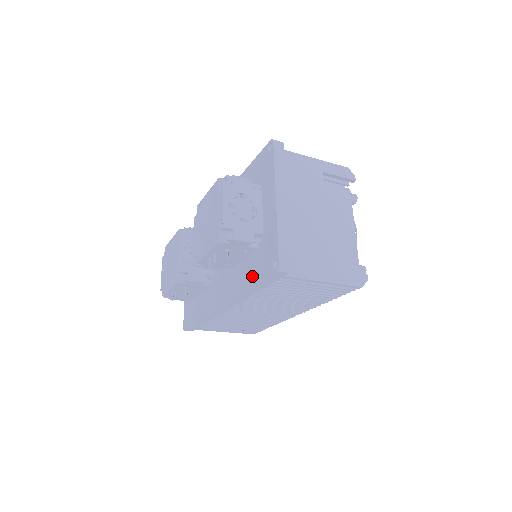
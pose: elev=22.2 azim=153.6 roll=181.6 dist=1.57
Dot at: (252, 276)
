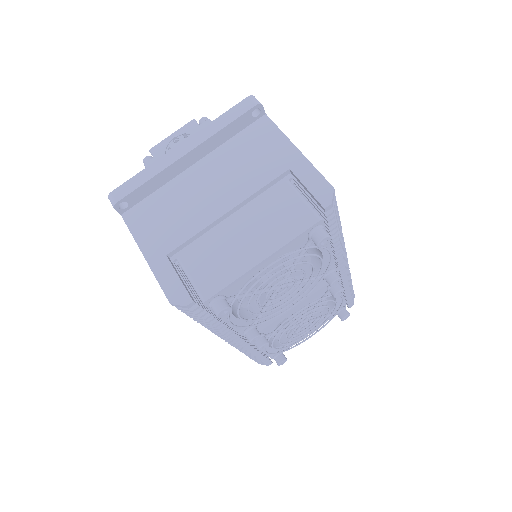
Dot at: occluded
